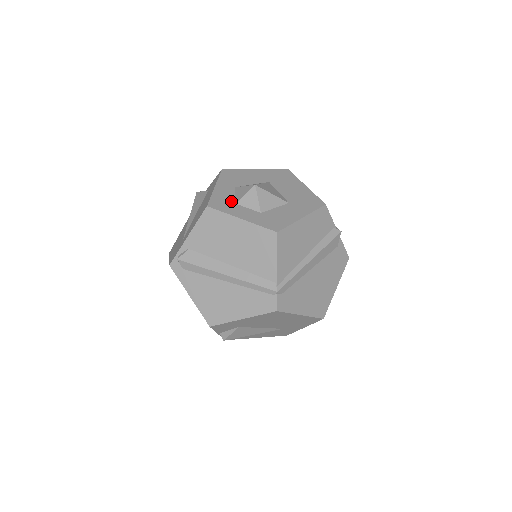
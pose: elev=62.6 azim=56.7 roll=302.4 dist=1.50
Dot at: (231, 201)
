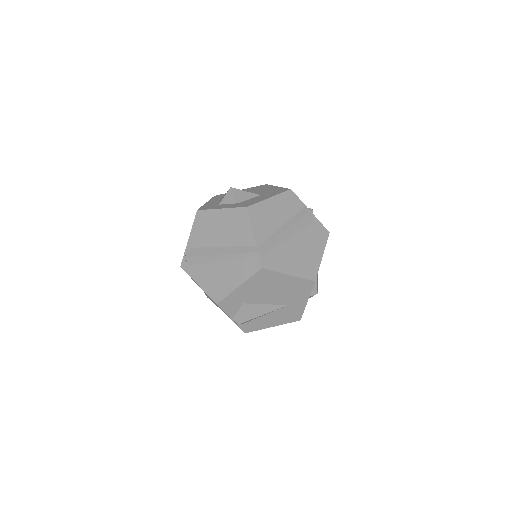
Dot at: (216, 204)
